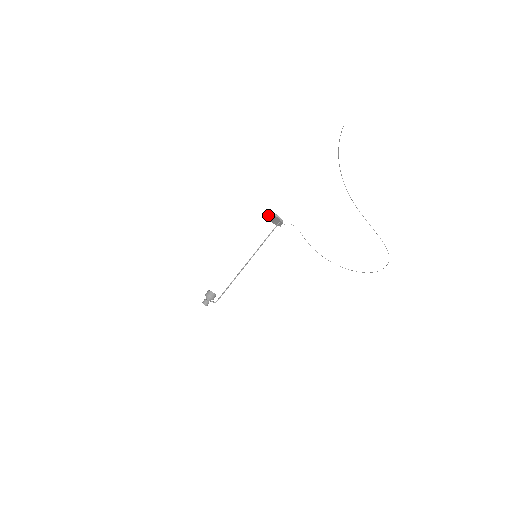
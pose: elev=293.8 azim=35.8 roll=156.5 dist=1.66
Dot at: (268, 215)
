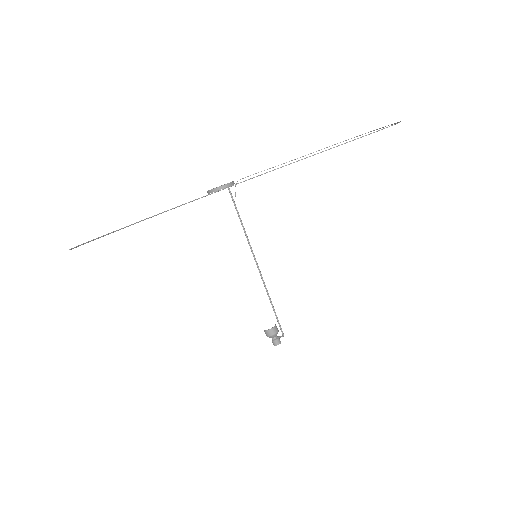
Dot at: occluded
